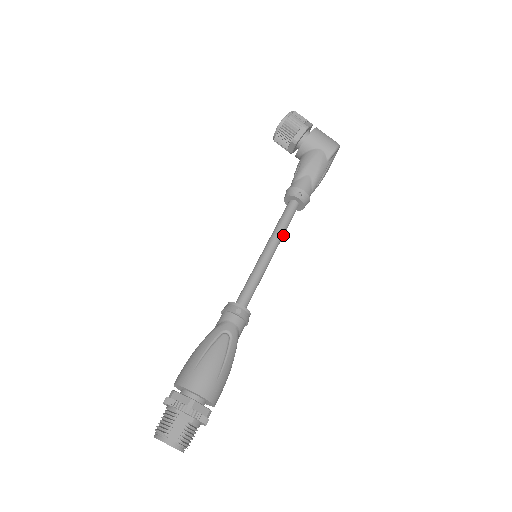
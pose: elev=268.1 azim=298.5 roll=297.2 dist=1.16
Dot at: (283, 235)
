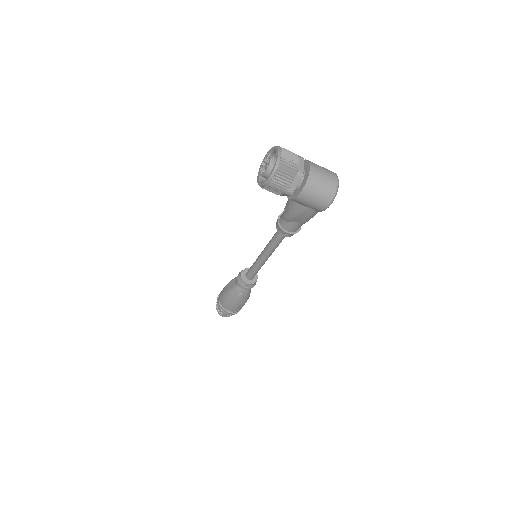
Dot at: occluded
